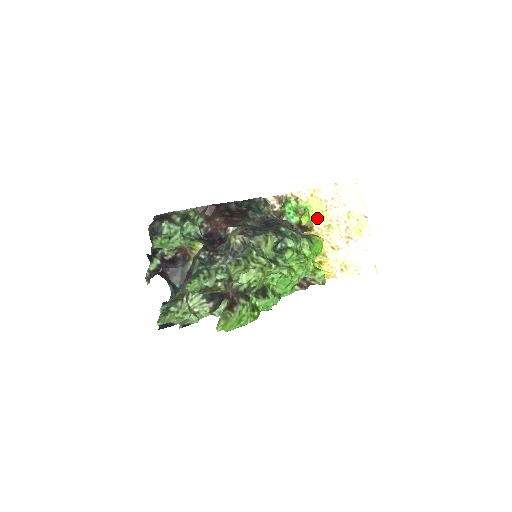
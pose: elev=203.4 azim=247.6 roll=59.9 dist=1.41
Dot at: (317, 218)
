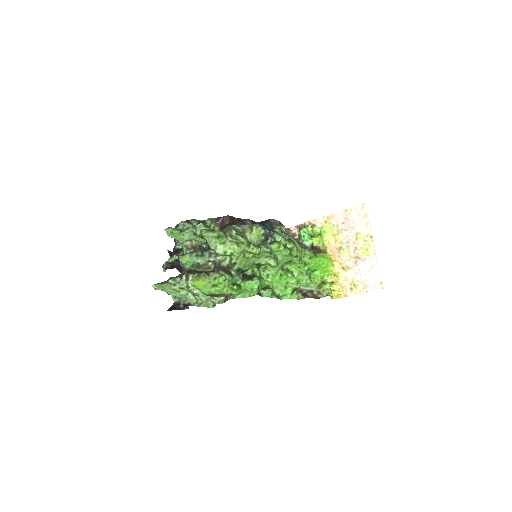
Dot at: (330, 242)
